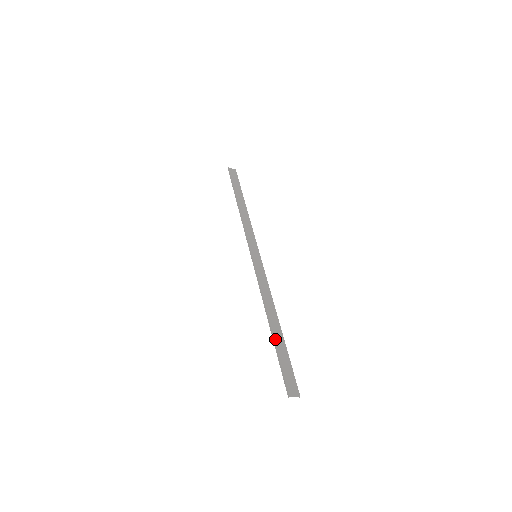
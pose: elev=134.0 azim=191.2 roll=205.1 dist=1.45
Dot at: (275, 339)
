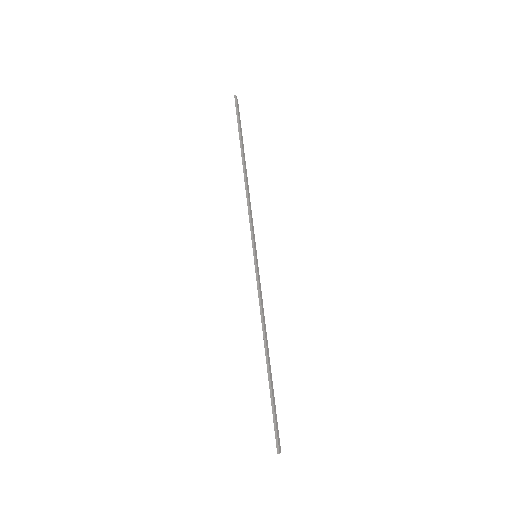
Dot at: (271, 380)
